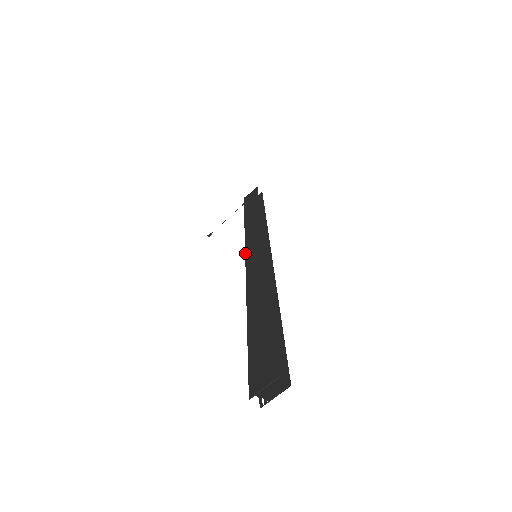
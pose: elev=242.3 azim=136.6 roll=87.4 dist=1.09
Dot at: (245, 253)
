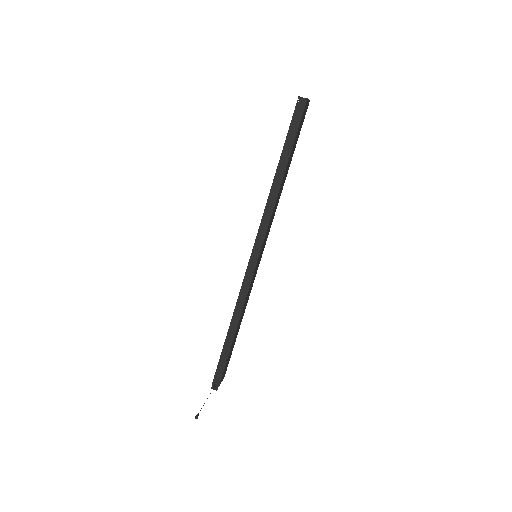
Dot at: occluded
